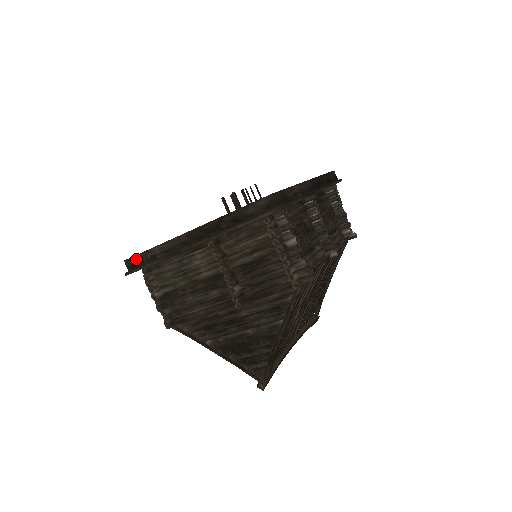
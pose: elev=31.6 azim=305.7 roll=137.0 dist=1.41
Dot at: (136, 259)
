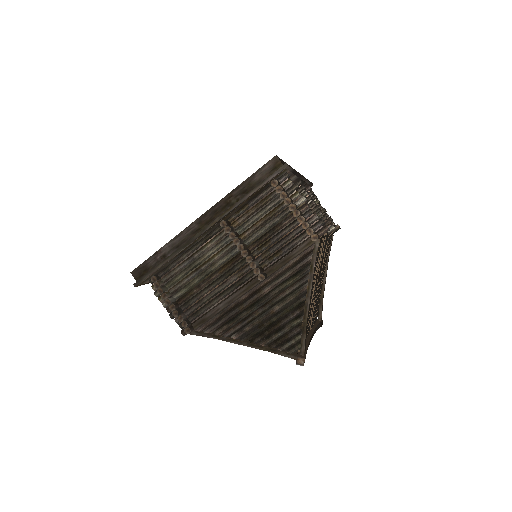
Dot at: (144, 266)
